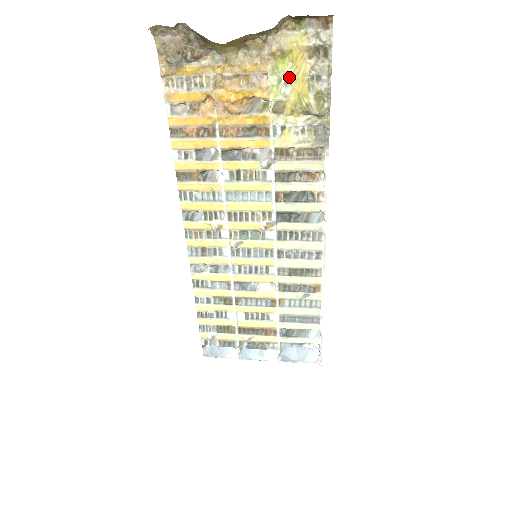
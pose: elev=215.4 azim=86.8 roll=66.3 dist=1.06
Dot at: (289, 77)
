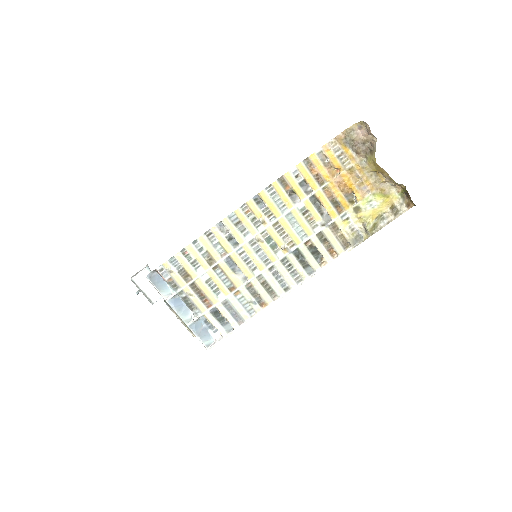
Dot at: (375, 204)
